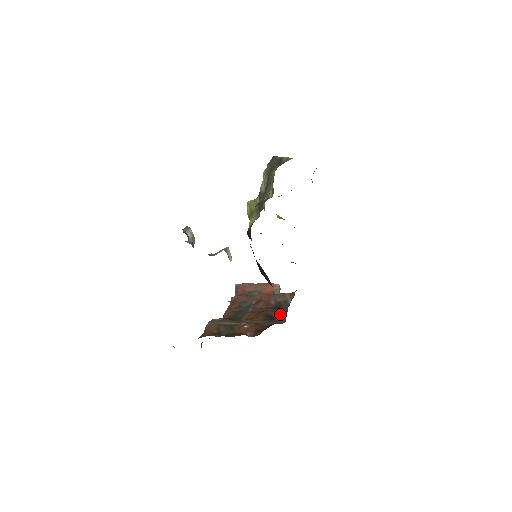
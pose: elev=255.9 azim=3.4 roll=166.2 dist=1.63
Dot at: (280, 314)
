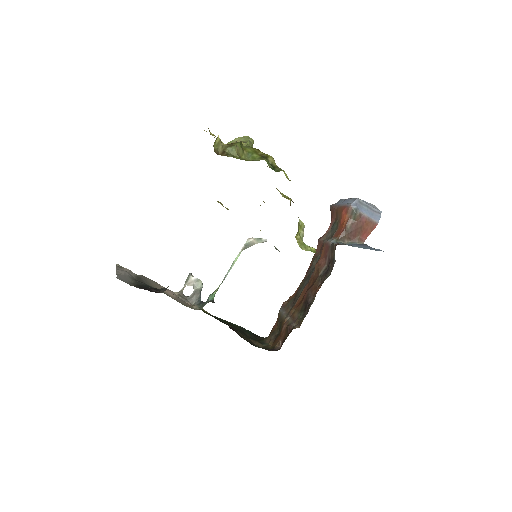
Dot at: (313, 298)
